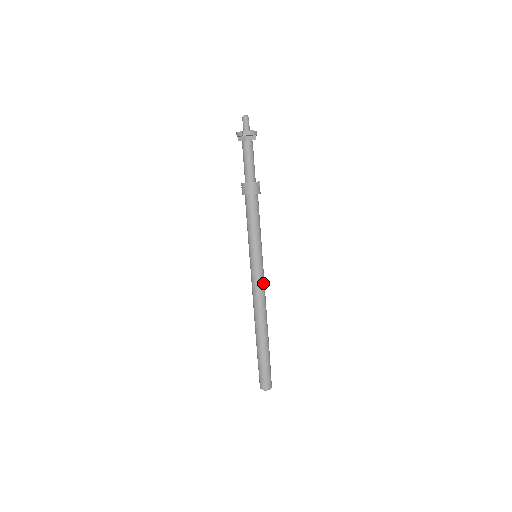
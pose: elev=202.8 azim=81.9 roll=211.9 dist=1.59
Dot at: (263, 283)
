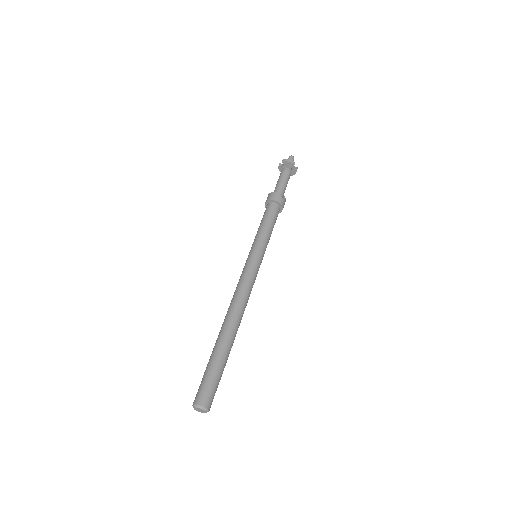
Dot at: (247, 277)
